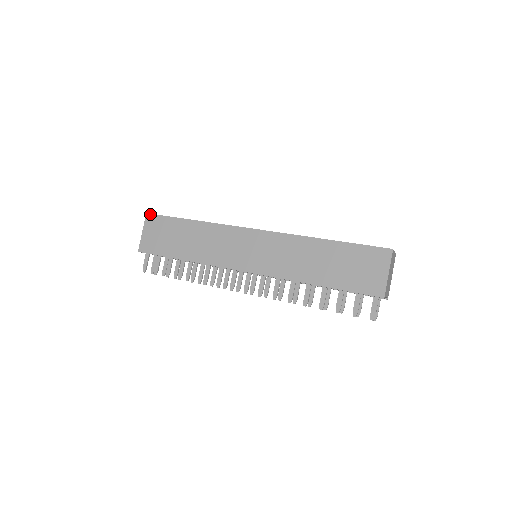
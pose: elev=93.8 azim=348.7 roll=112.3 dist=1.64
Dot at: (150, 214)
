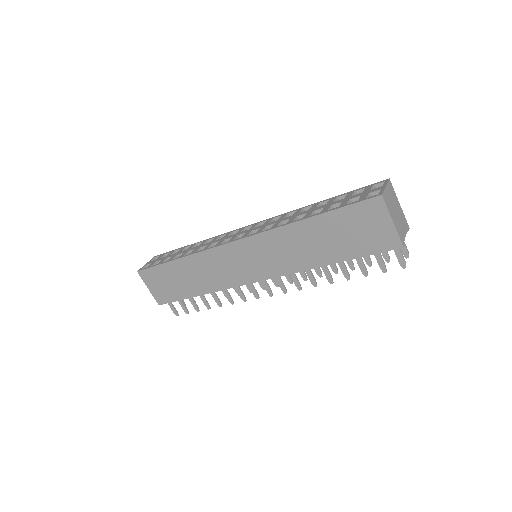
Dot at: (140, 271)
